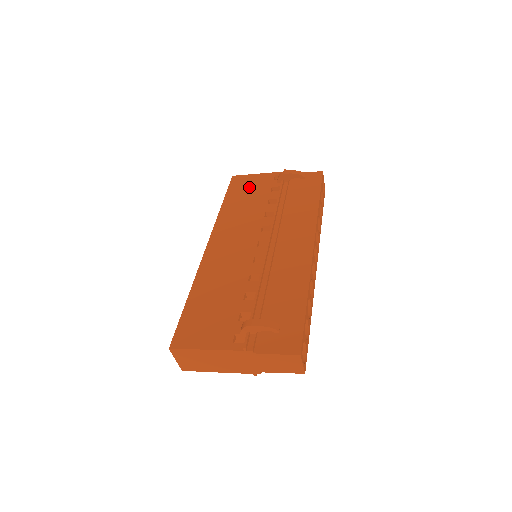
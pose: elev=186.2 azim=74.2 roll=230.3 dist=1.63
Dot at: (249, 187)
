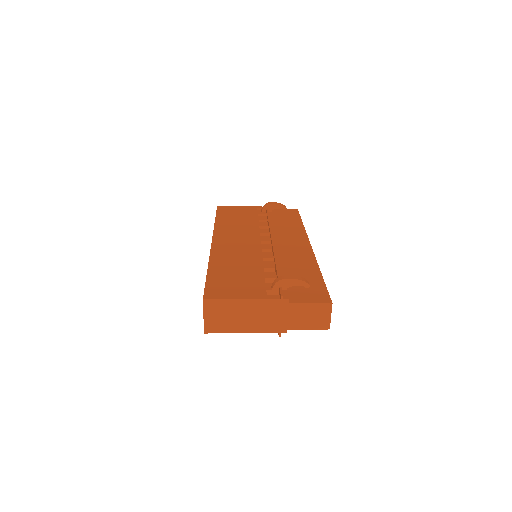
Dot at: (237, 212)
